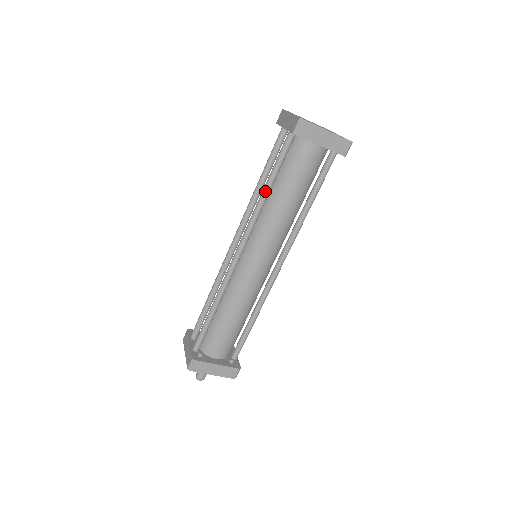
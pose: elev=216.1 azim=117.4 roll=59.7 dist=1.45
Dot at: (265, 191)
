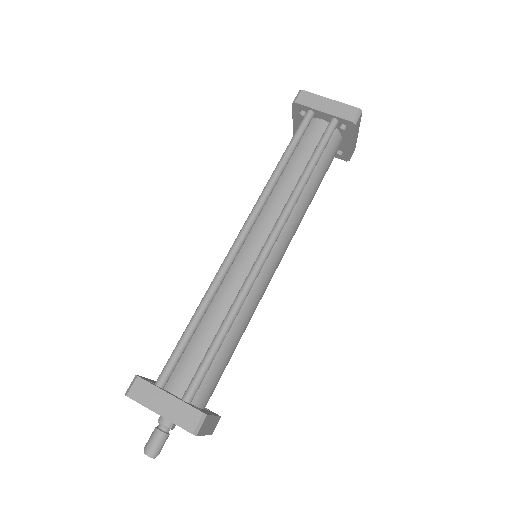
Dot at: (309, 176)
